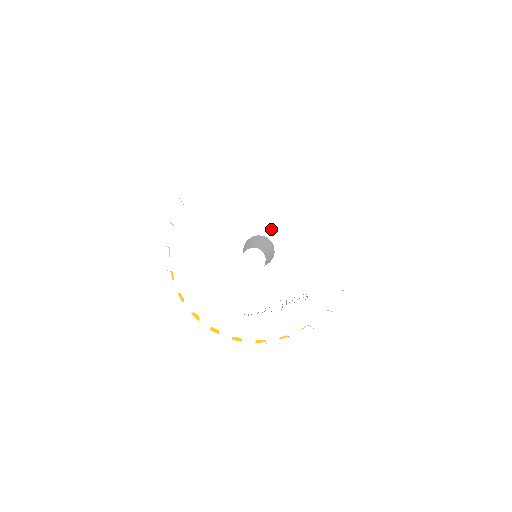
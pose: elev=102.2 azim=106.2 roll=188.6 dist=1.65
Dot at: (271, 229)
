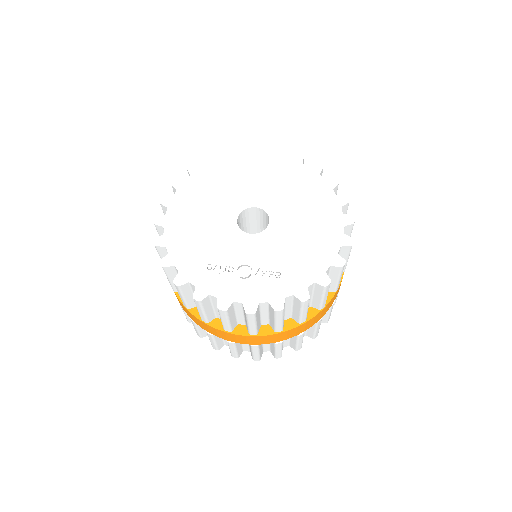
Dot at: (274, 207)
